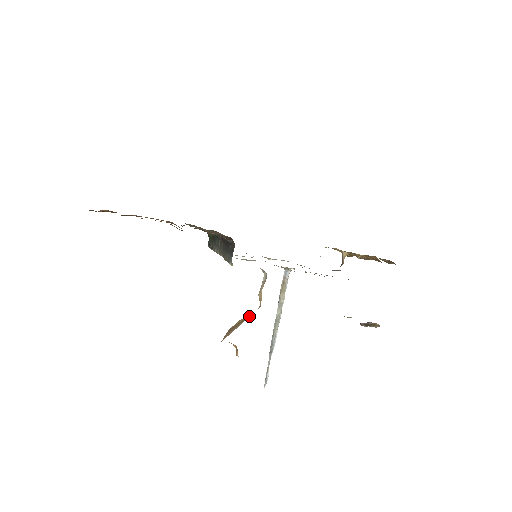
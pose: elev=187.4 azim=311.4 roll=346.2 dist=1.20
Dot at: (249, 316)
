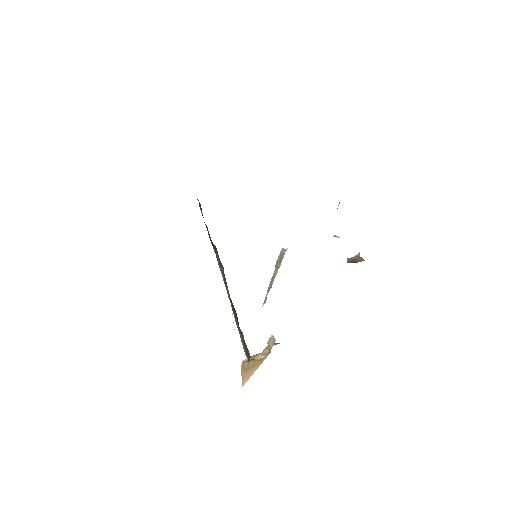
Dot at: (261, 363)
